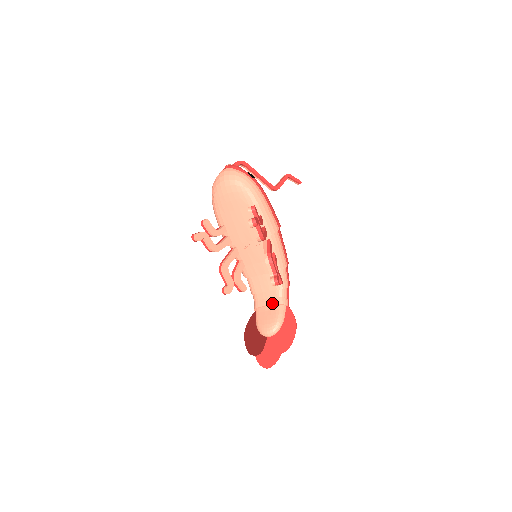
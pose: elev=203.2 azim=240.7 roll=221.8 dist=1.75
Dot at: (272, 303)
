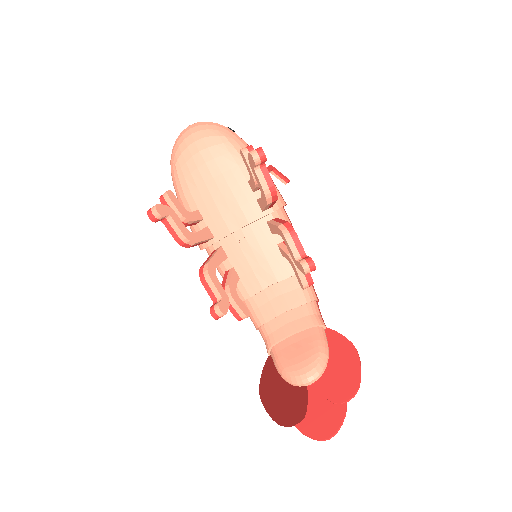
Dot at: (299, 327)
